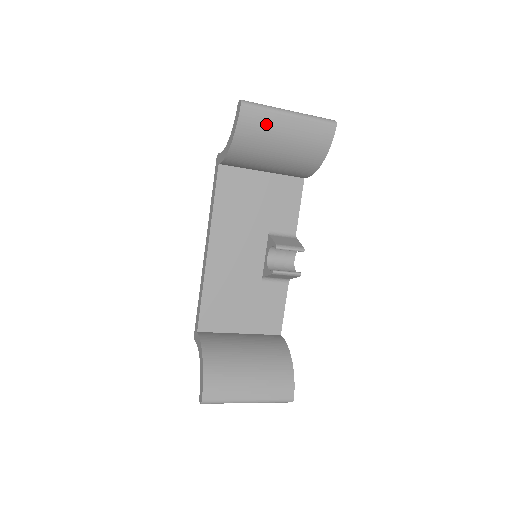
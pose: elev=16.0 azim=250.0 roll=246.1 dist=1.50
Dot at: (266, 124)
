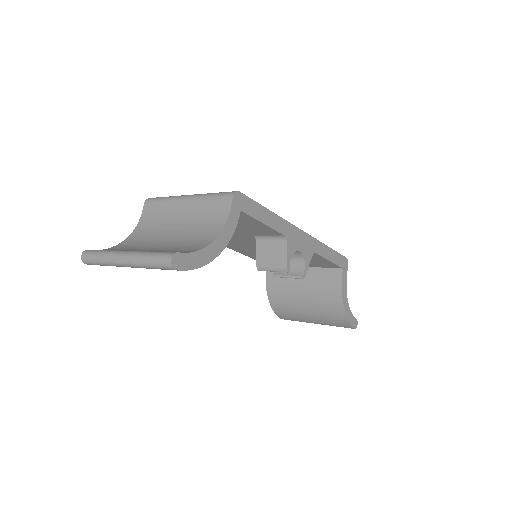
Dot at: occluded
